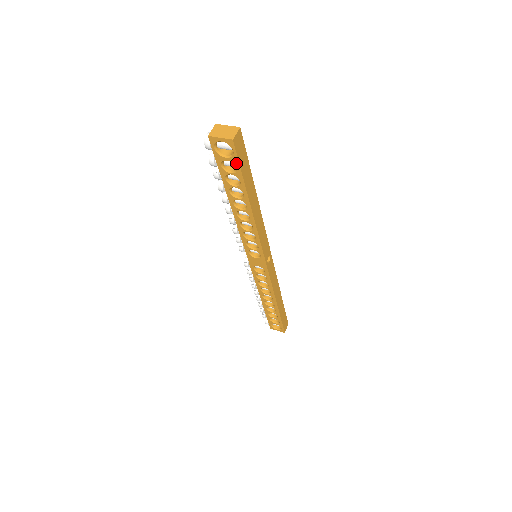
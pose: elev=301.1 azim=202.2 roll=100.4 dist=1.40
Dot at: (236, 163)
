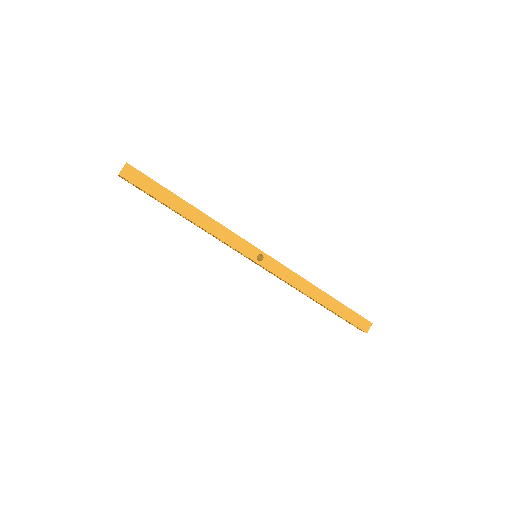
Dot at: occluded
